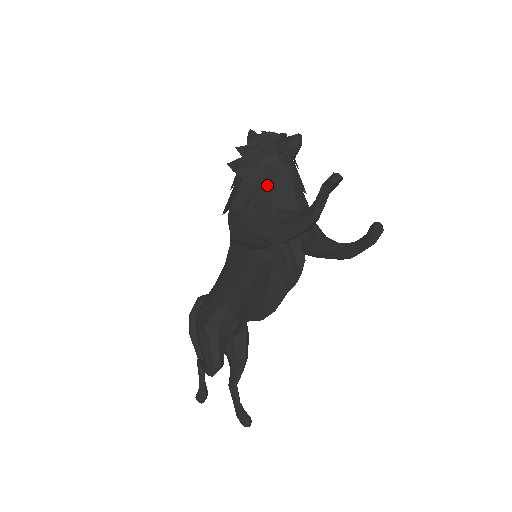
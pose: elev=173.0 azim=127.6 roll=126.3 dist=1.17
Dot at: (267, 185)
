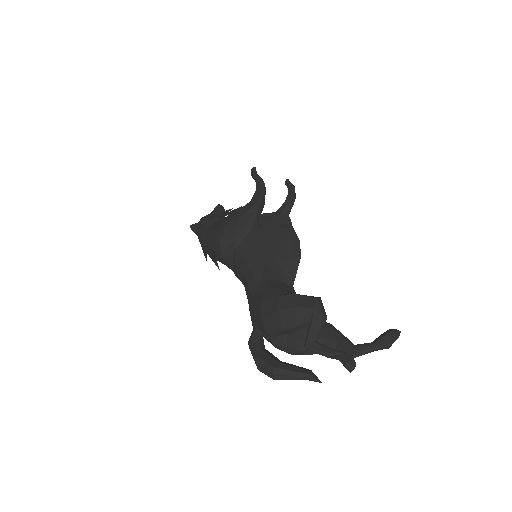
Dot at: (226, 211)
